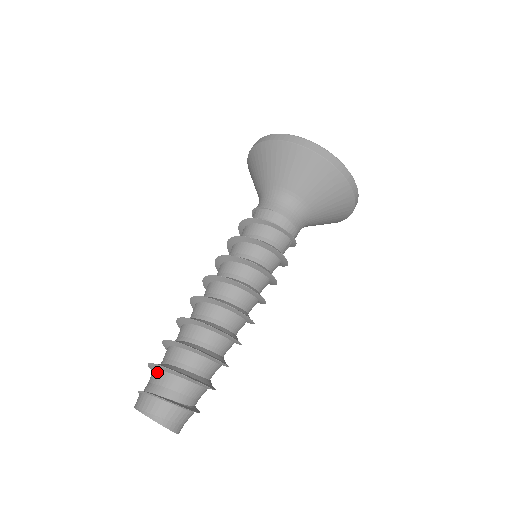
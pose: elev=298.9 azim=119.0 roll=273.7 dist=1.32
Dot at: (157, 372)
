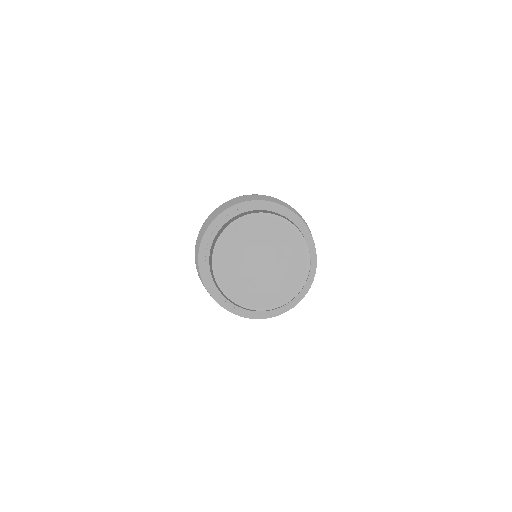
Dot at: occluded
